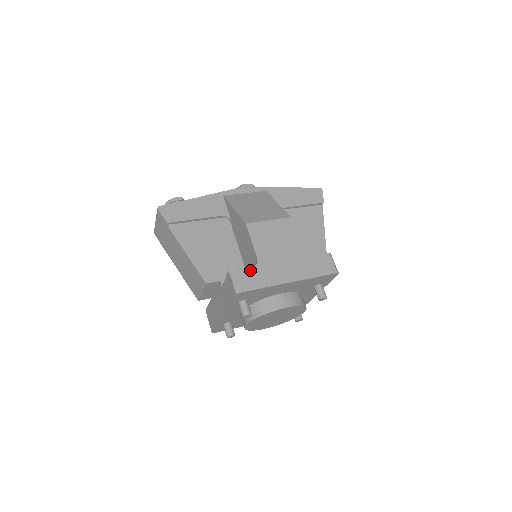
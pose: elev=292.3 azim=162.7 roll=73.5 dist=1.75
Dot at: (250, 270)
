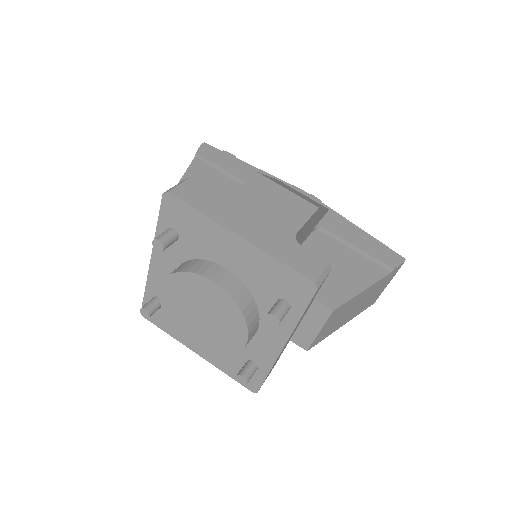
Dot at: (207, 192)
